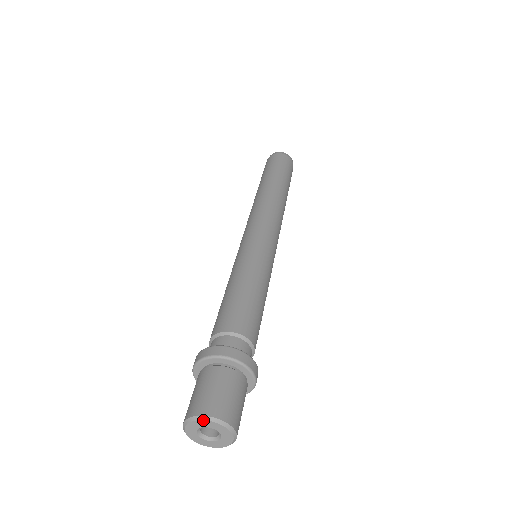
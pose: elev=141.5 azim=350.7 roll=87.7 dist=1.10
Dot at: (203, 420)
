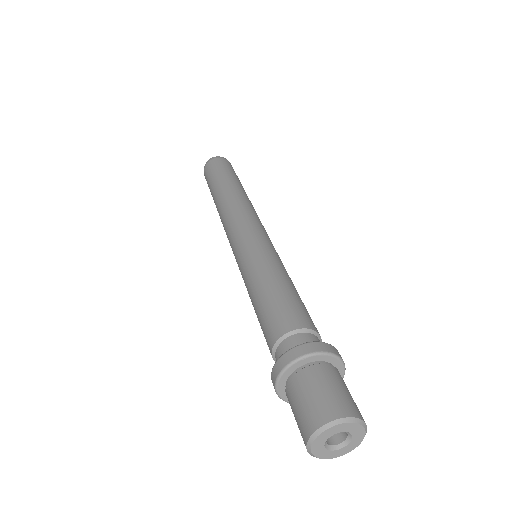
Dot at: (314, 441)
